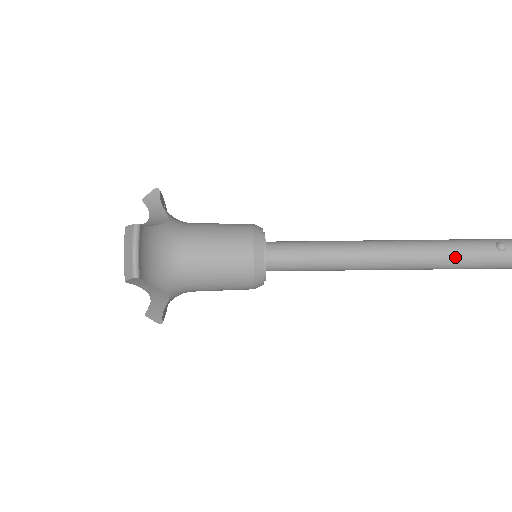
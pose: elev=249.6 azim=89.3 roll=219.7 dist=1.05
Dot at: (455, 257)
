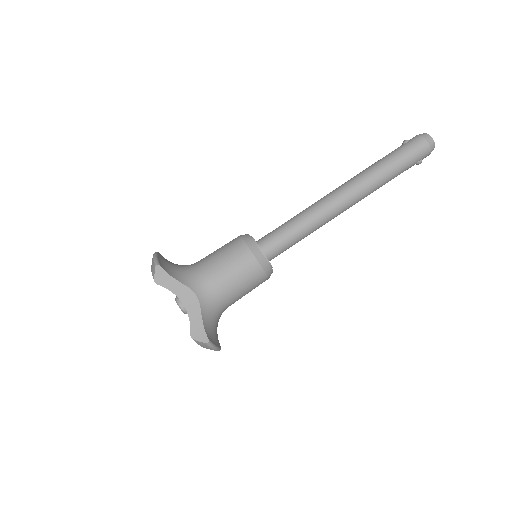
Dot at: (380, 163)
